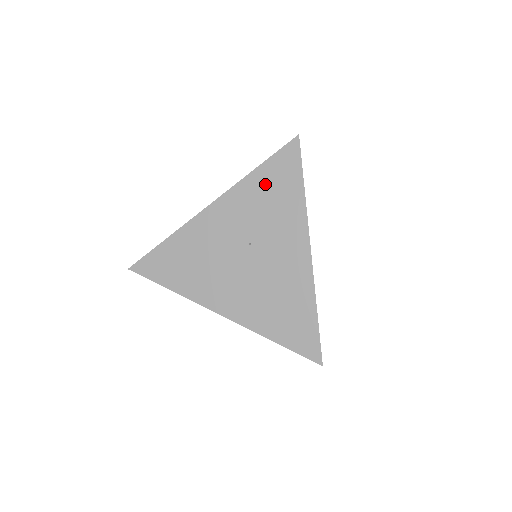
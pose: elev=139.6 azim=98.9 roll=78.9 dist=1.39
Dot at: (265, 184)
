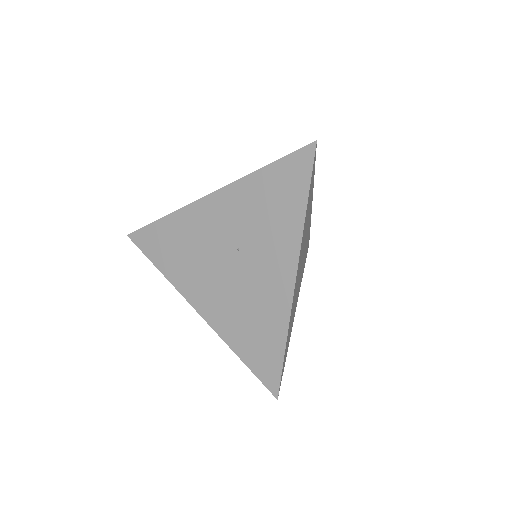
Dot at: (267, 189)
